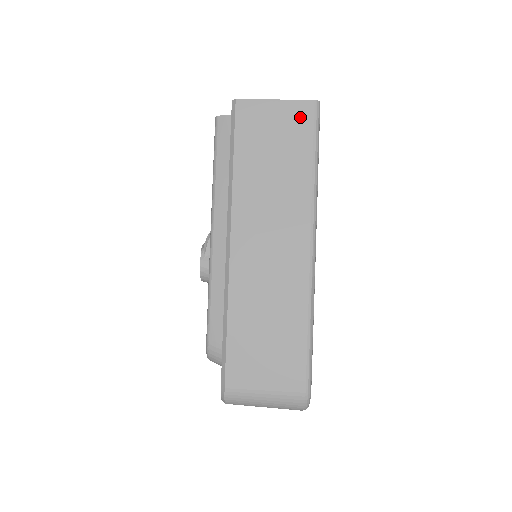
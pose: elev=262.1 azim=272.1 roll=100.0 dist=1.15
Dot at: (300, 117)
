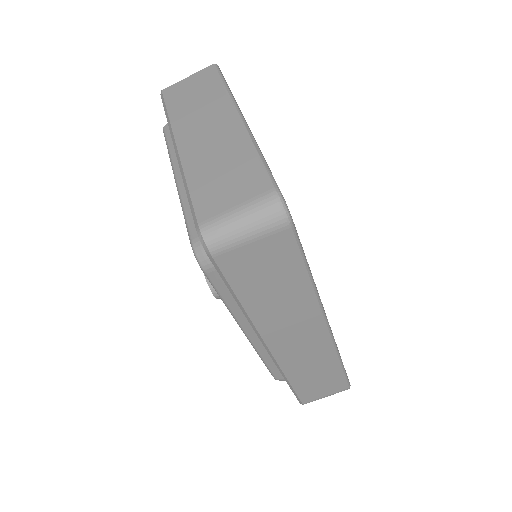
Dot at: (206, 74)
